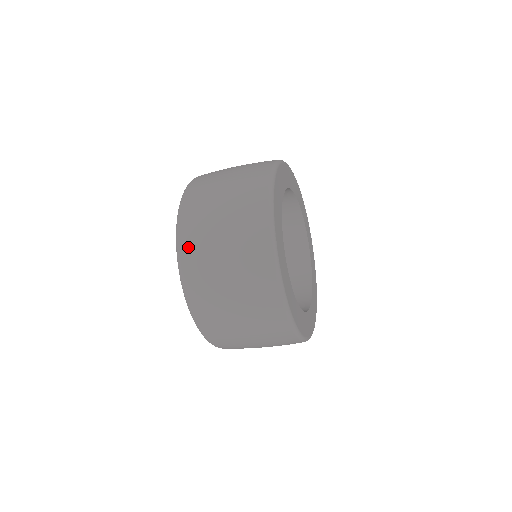
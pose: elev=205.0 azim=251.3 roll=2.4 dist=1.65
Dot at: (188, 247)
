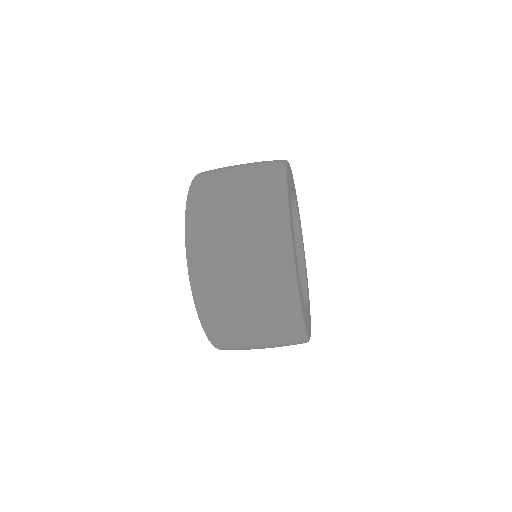
Dot at: occluded
